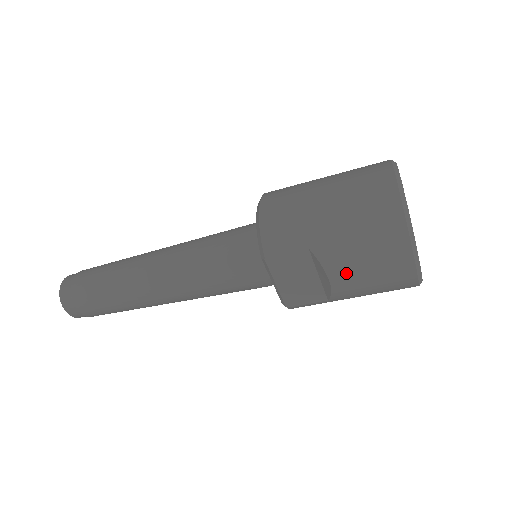
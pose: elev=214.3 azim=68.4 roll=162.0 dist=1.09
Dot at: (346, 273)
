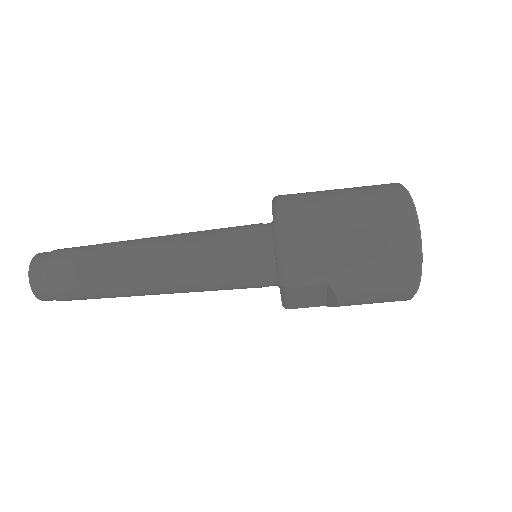
Dot at: (354, 300)
